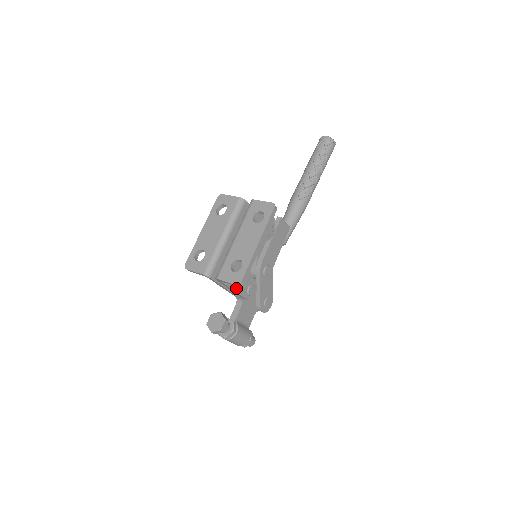
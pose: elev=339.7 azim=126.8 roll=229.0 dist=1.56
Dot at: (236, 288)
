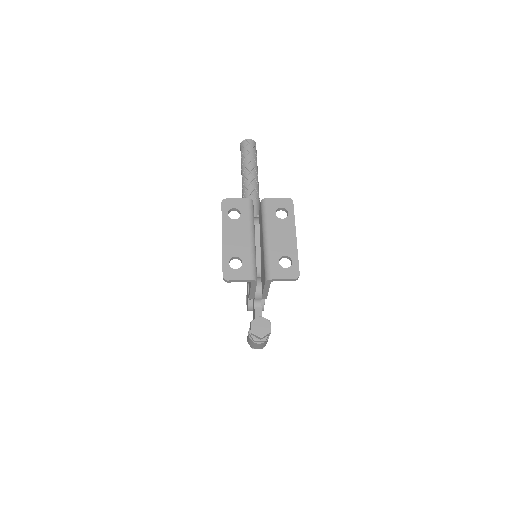
Dot at: occluded
